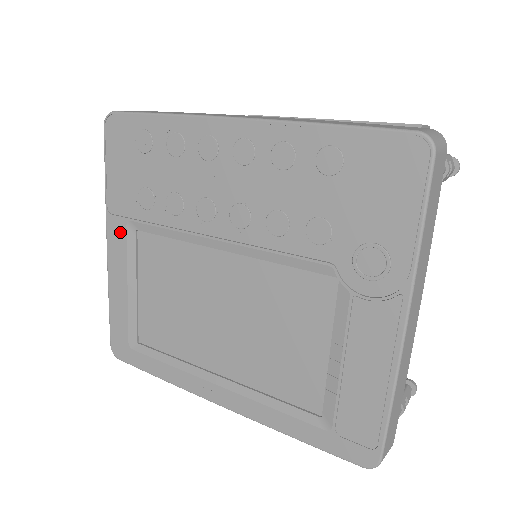
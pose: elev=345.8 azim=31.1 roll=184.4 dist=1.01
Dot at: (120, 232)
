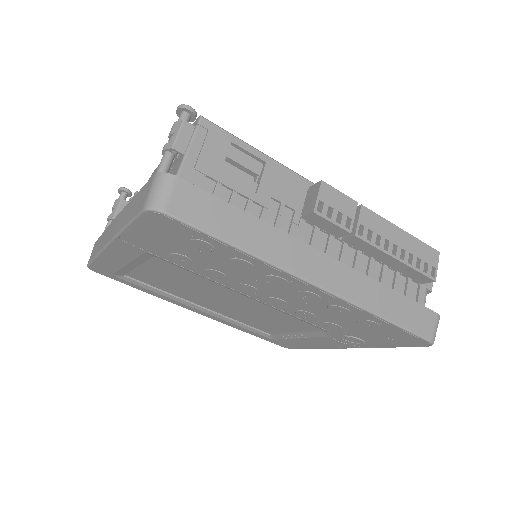
Dot at: (132, 251)
